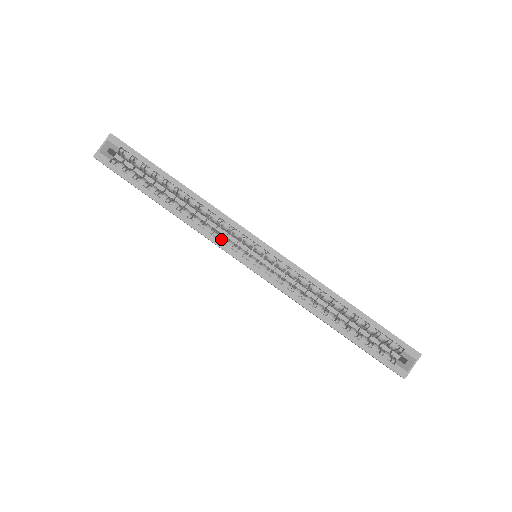
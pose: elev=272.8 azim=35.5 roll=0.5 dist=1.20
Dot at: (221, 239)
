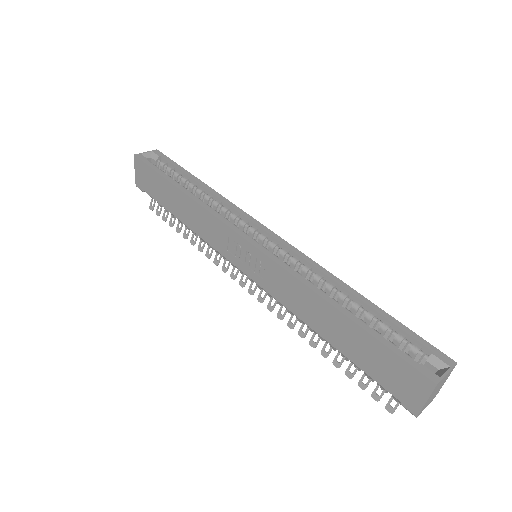
Dot at: (226, 221)
